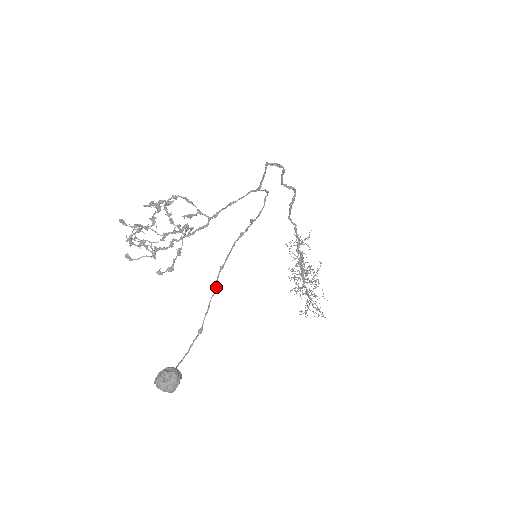
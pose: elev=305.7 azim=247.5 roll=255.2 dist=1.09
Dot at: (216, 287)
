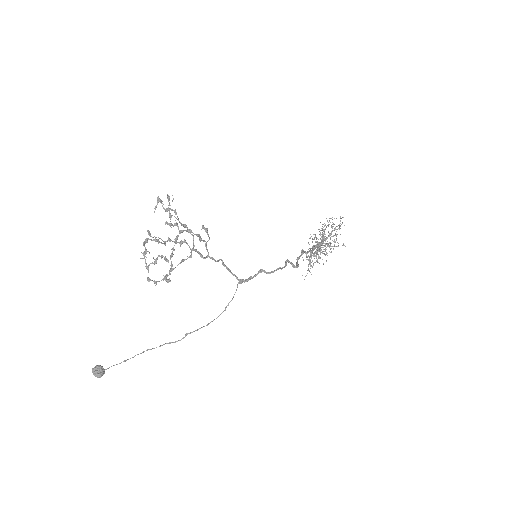
Dot at: occluded
